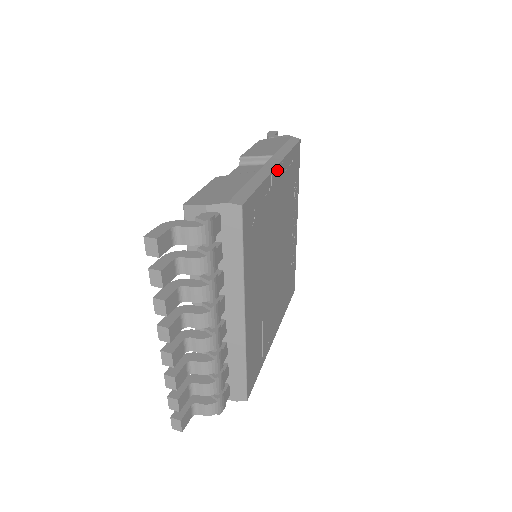
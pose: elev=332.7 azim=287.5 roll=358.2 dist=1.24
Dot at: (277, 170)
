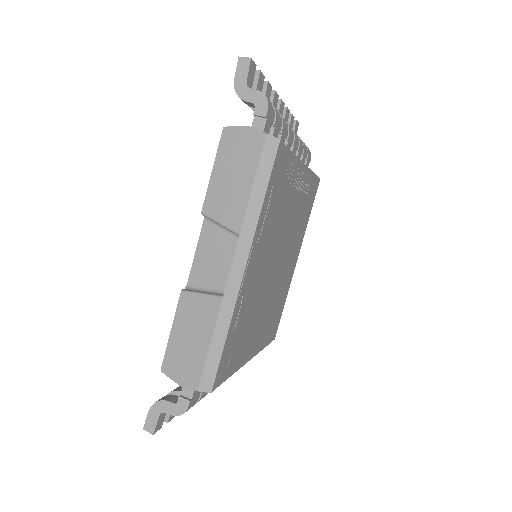
Dot at: (246, 271)
